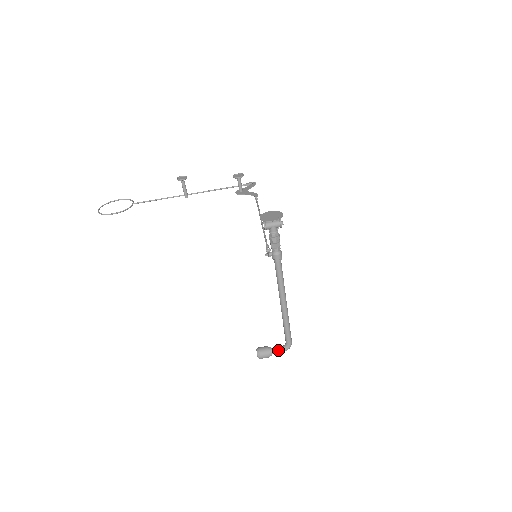
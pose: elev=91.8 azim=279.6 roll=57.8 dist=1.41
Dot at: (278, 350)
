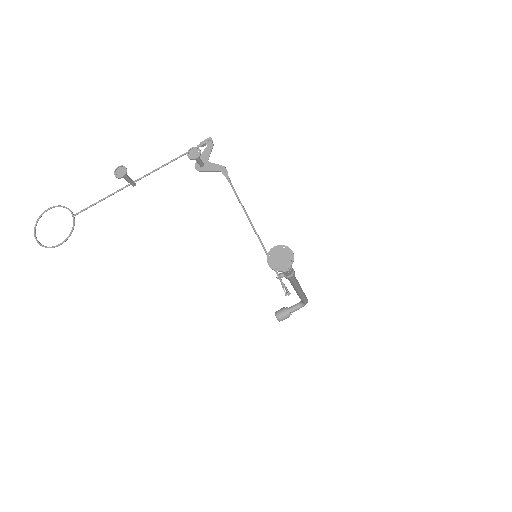
Dot at: (296, 309)
